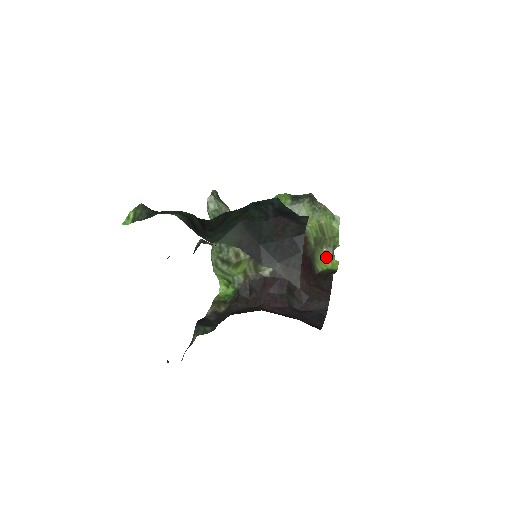
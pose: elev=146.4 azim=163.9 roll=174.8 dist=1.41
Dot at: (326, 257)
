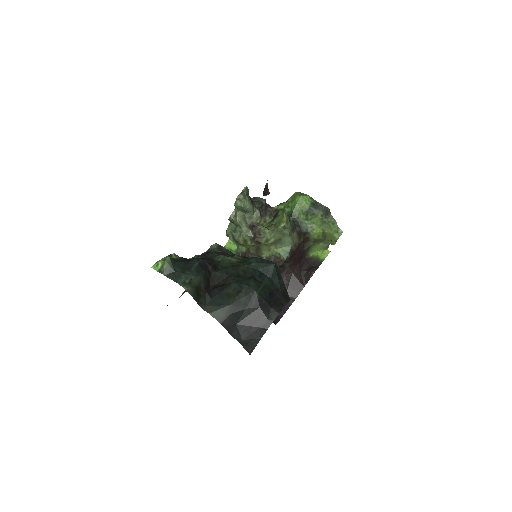
Dot at: (321, 247)
